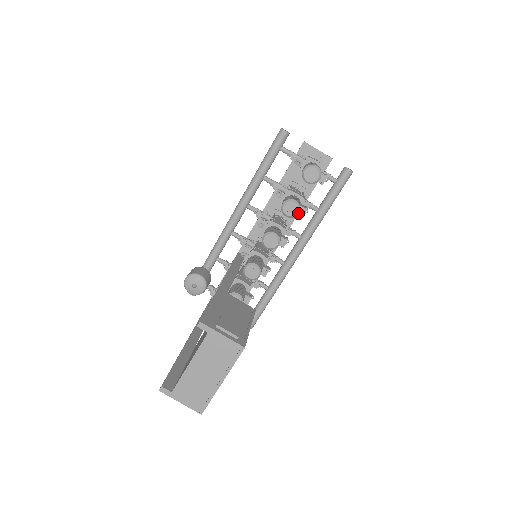
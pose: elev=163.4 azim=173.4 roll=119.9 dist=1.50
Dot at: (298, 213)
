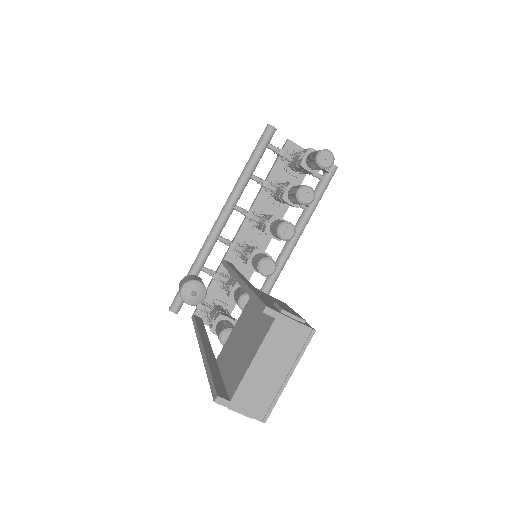
Dot at: (313, 200)
